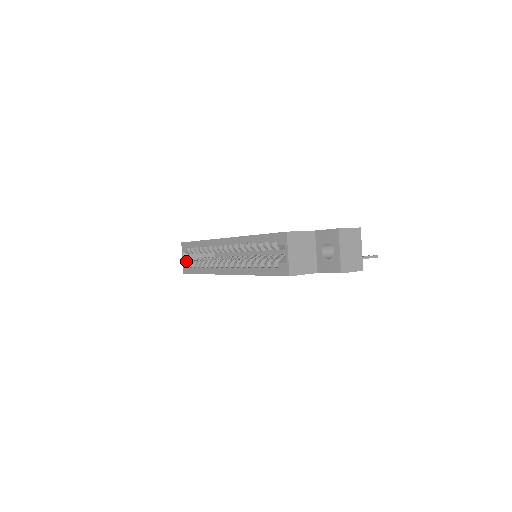
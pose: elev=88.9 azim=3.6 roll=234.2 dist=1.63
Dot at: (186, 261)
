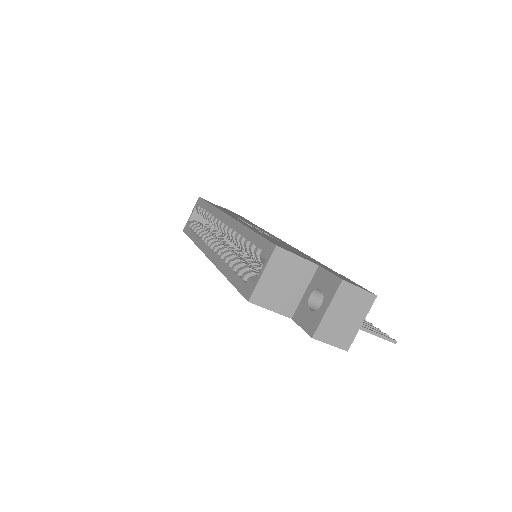
Dot at: (192, 219)
